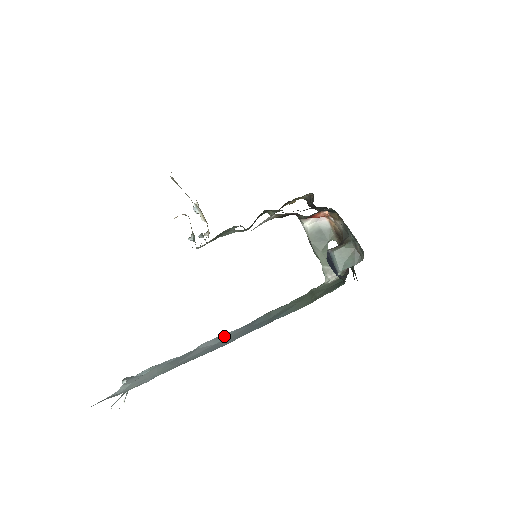
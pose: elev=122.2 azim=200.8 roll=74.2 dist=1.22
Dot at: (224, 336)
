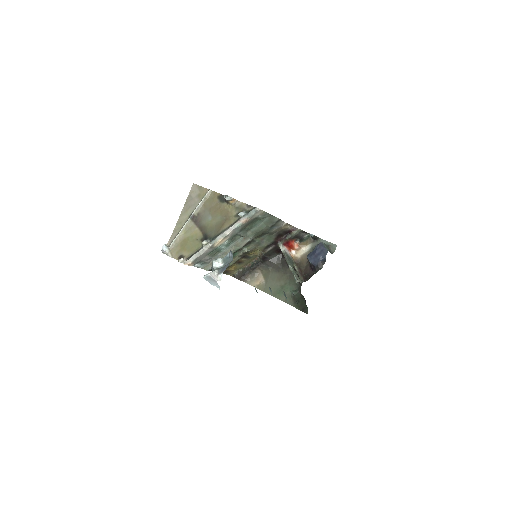
Dot at: occluded
